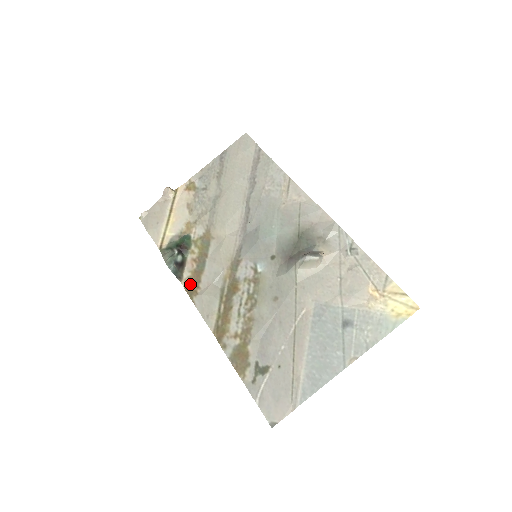
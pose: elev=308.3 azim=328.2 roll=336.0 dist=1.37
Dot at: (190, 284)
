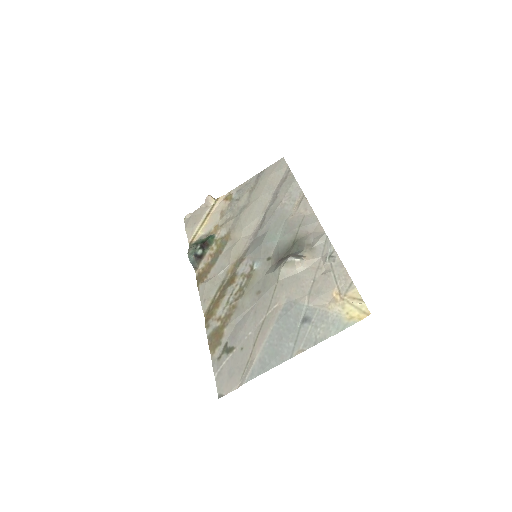
Dot at: (201, 274)
